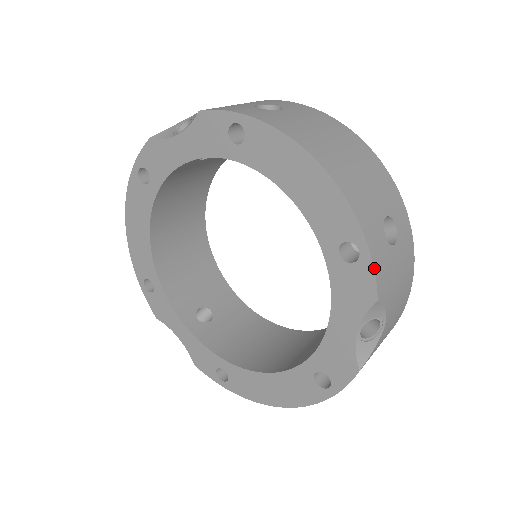
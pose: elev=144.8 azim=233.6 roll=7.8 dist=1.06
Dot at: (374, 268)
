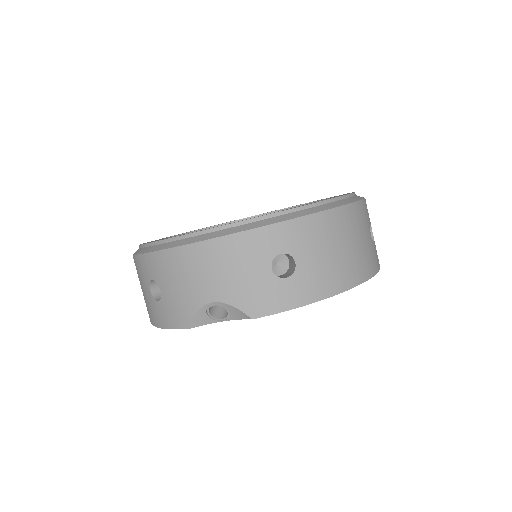
Dot at: occluded
